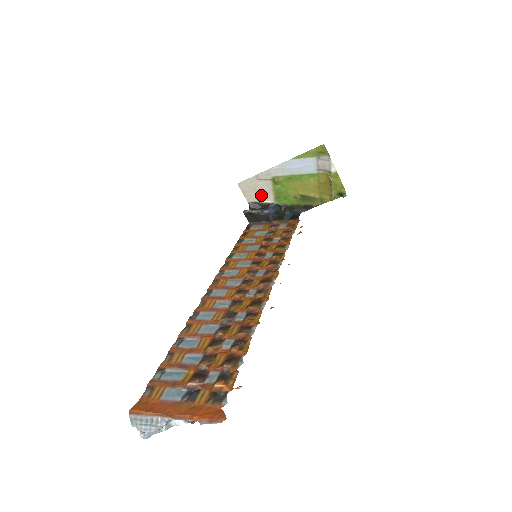
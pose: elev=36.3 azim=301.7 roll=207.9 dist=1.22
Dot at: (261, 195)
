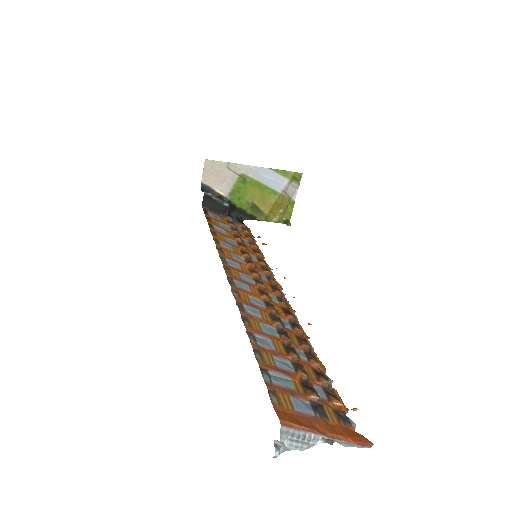
Dot at: (219, 183)
